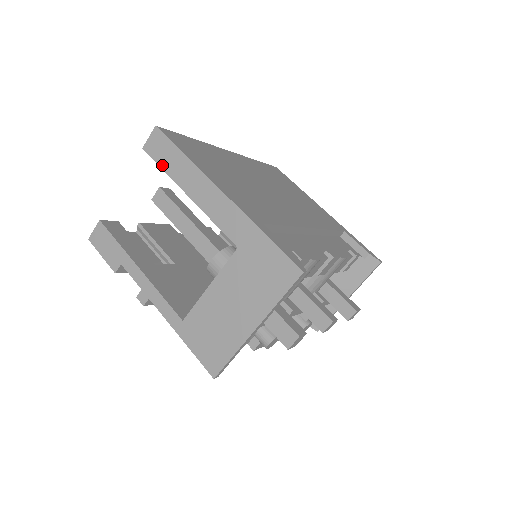
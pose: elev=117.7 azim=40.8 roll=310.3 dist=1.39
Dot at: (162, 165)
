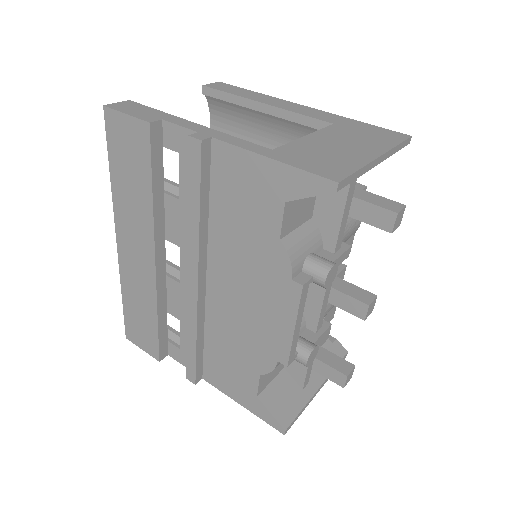
Dot at: (229, 92)
